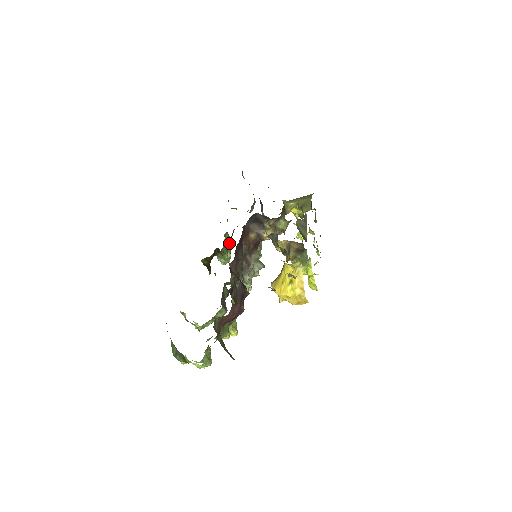
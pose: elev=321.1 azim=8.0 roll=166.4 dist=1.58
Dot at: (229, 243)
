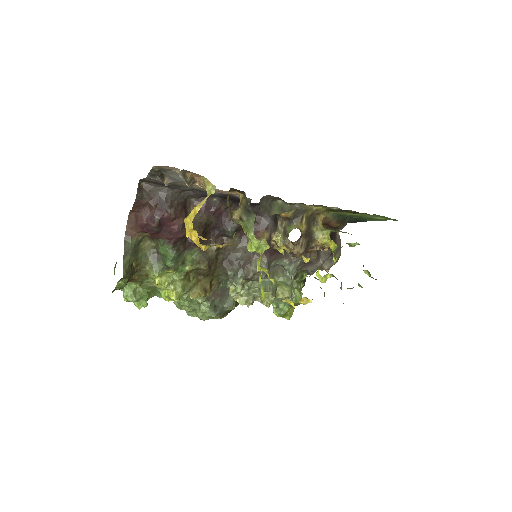
Dot at: occluded
